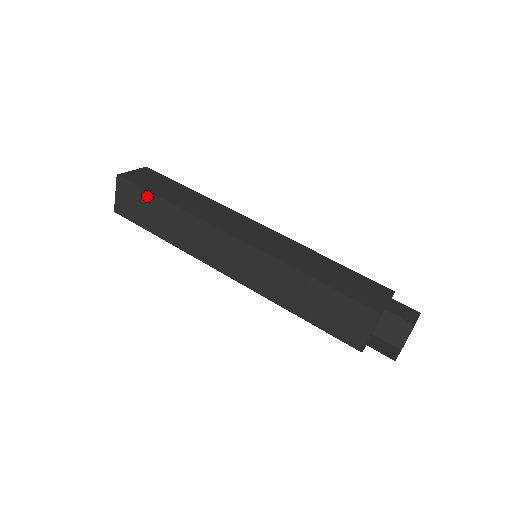
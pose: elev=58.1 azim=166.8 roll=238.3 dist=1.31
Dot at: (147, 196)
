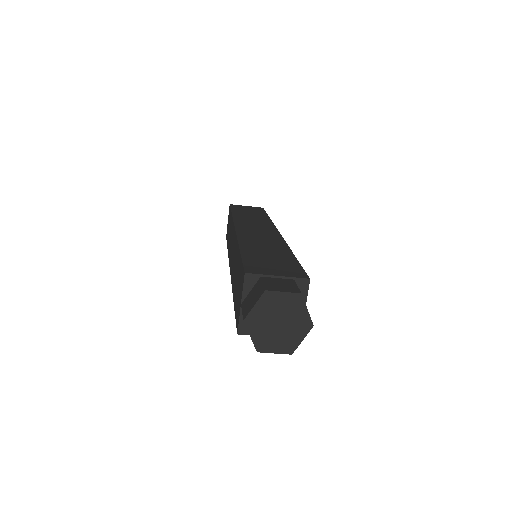
Dot at: (230, 214)
